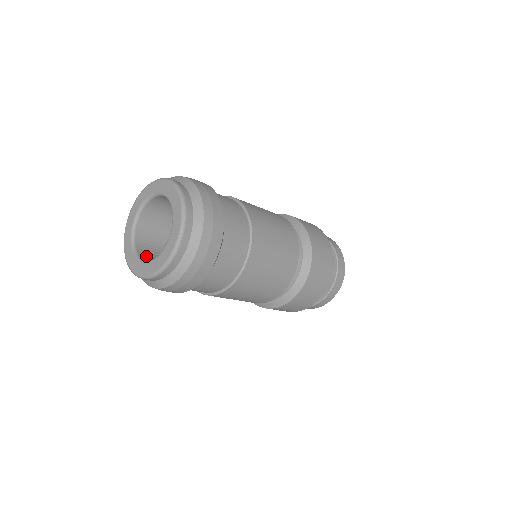
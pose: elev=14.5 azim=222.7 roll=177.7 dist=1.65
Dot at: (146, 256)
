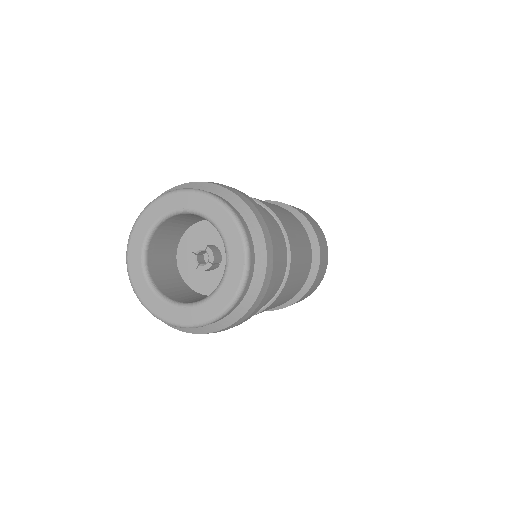
Dot at: (175, 296)
